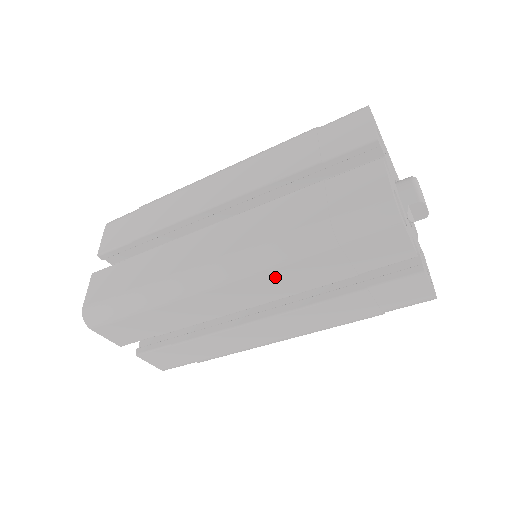
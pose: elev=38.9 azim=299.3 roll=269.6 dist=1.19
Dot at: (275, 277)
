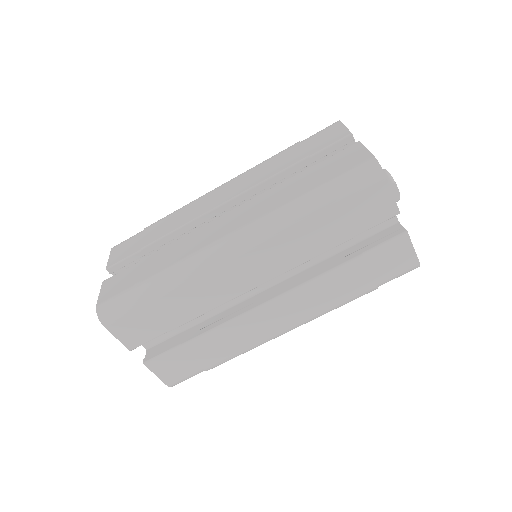
Dot at: (283, 243)
